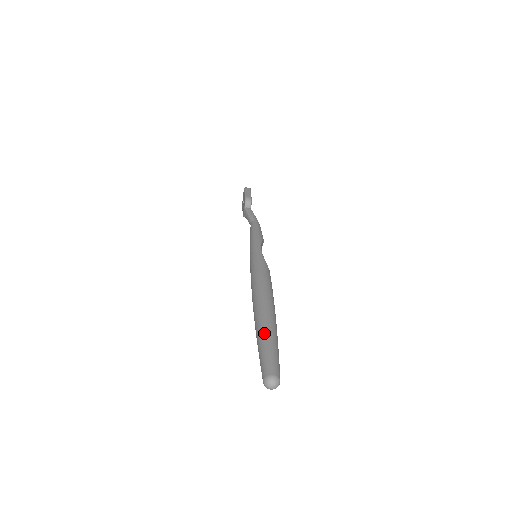
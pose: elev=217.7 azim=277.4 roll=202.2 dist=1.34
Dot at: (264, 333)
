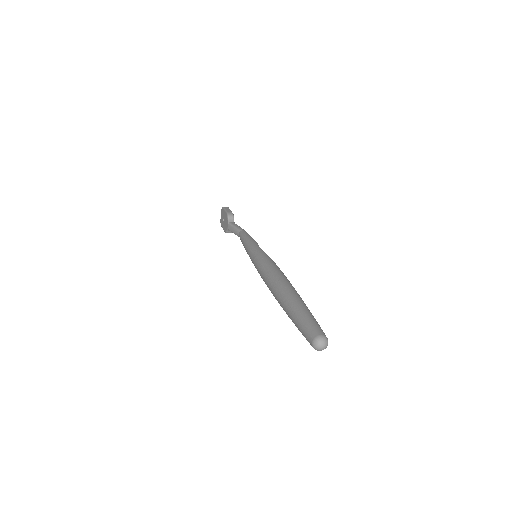
Dot at: (297, 305)
